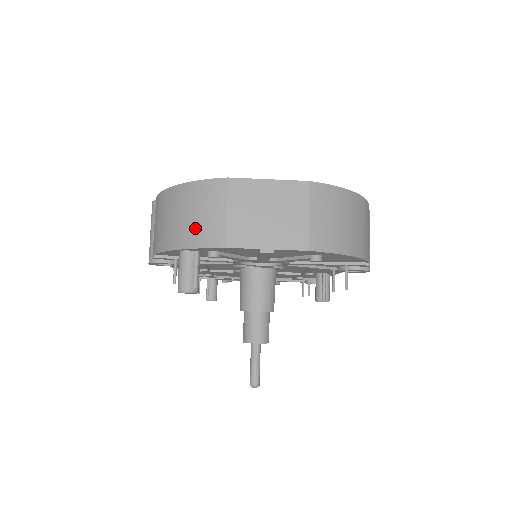
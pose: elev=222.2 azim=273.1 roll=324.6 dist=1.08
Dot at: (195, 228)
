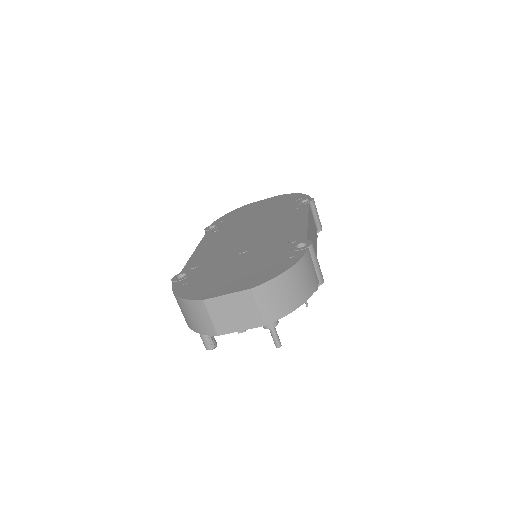
Dot at: (199, 325)
